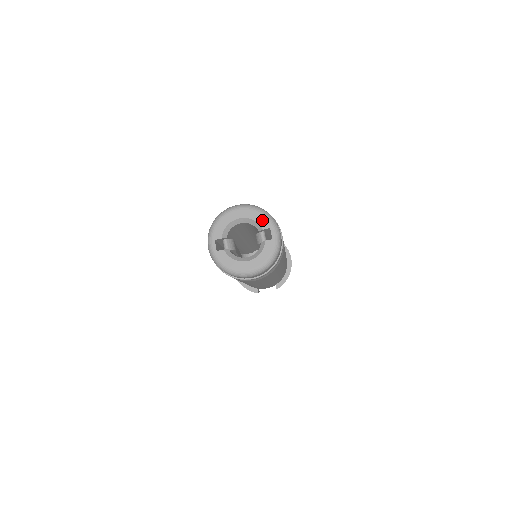
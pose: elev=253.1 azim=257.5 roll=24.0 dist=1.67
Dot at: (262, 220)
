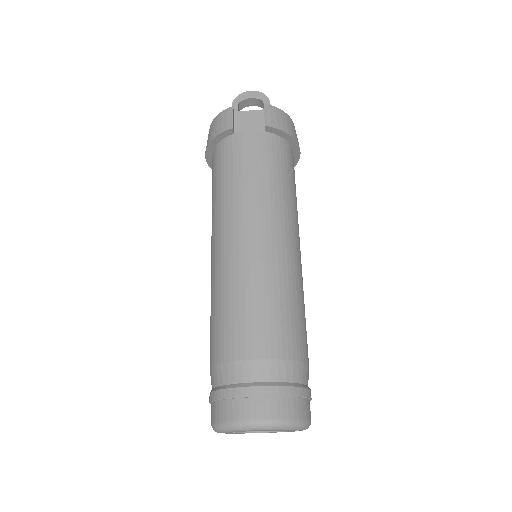
Dot at: (291, 430)
